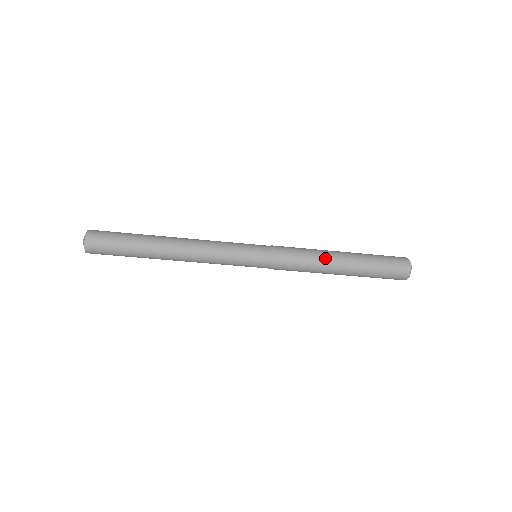
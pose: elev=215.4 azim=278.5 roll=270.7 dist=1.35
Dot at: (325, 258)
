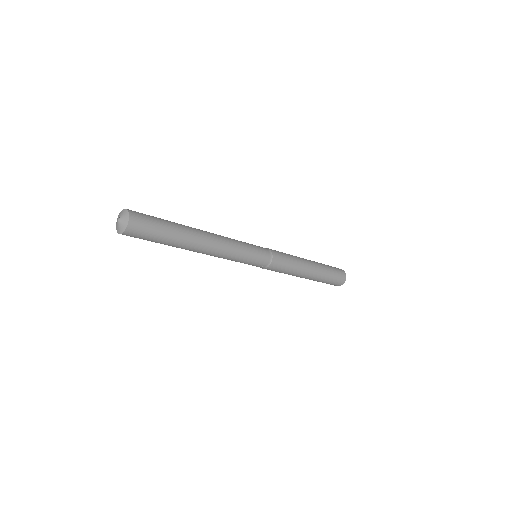
Dot at: (301, 259)
